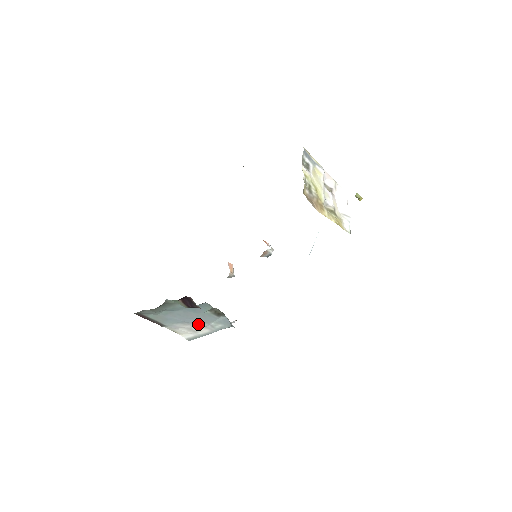
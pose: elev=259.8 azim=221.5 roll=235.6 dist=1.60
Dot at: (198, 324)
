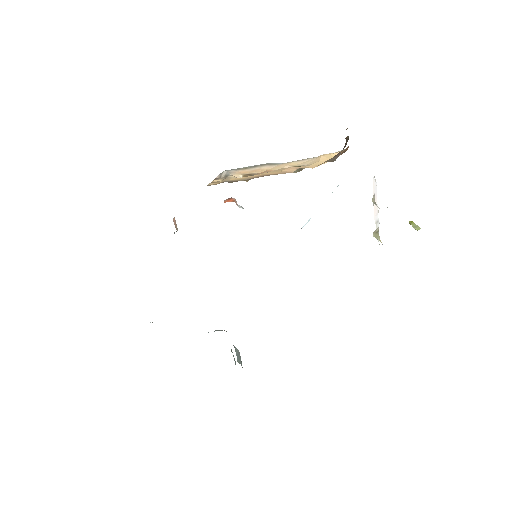
Dot at: occluded
